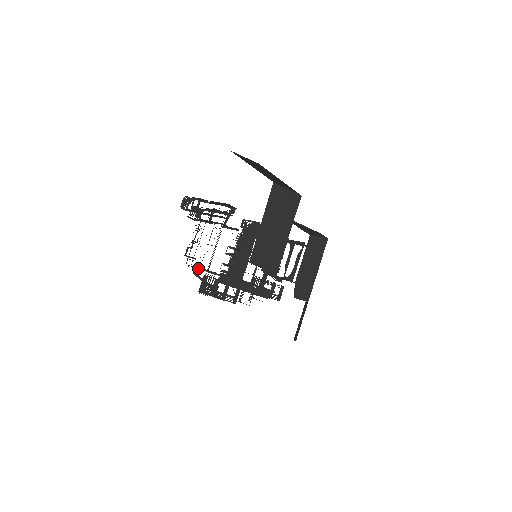
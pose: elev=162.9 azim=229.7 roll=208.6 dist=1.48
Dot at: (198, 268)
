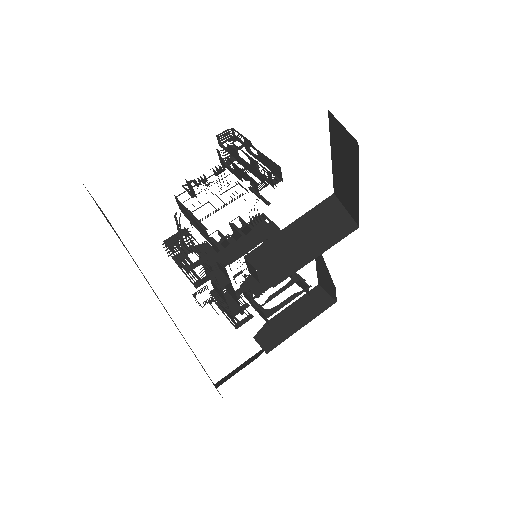
Dot at: (188, 210)
